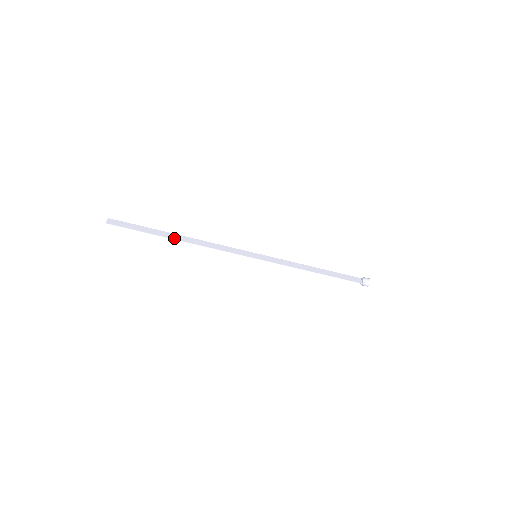
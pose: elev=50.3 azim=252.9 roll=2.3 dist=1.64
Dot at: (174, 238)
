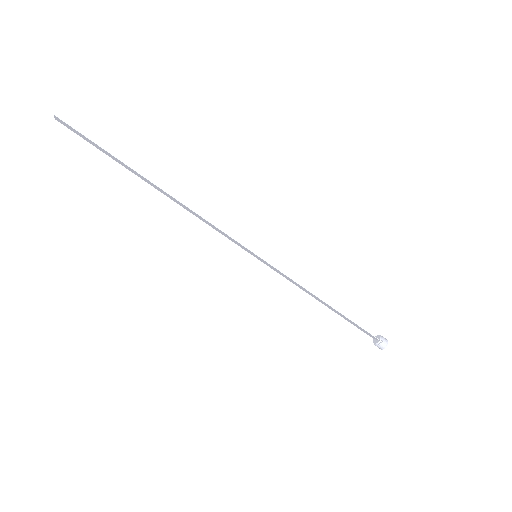
Dot at: (152, 182)
